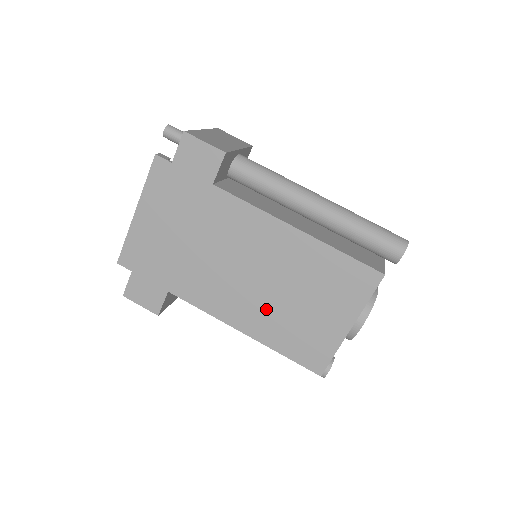
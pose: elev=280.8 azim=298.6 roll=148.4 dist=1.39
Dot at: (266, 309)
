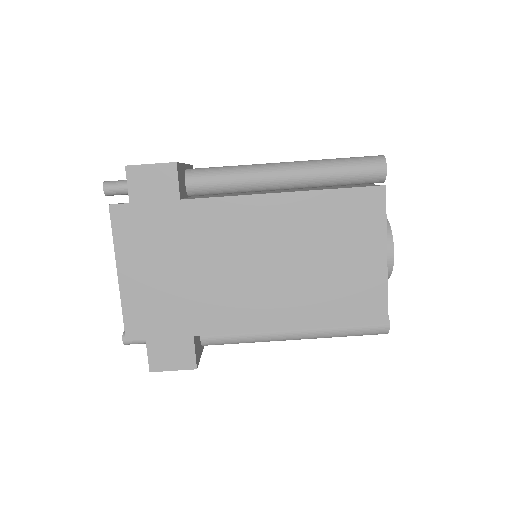
Dot at: (298, 290)
